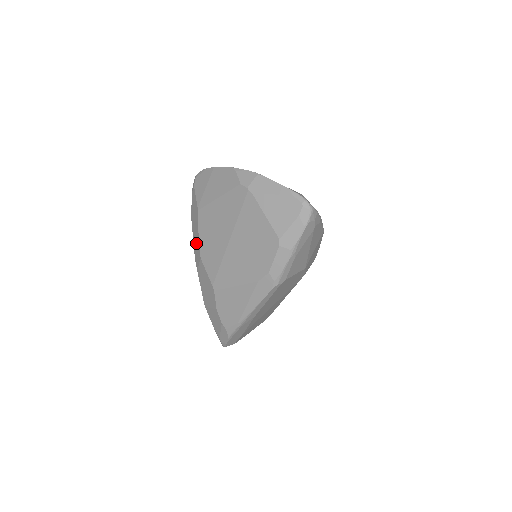
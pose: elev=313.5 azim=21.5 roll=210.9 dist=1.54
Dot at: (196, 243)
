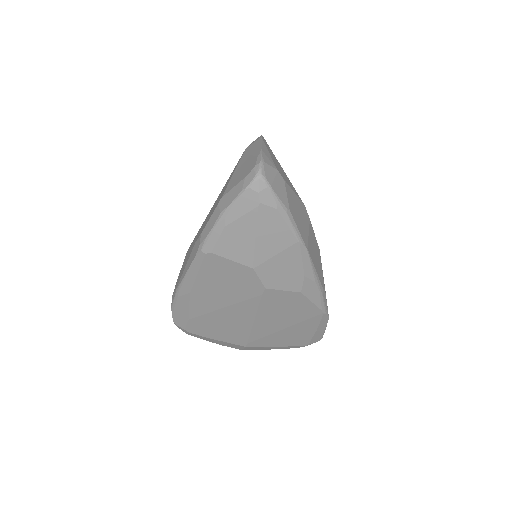
Dot at: occluded
